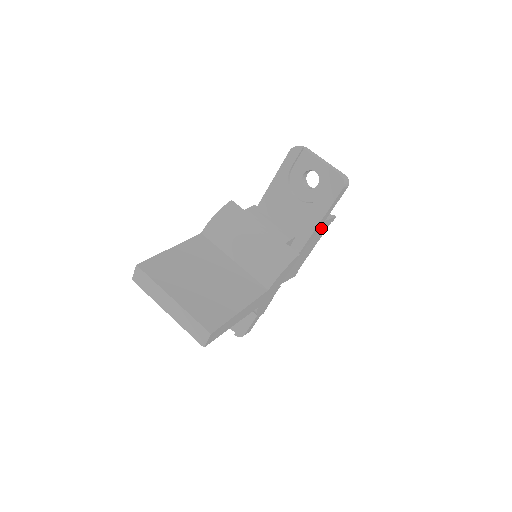
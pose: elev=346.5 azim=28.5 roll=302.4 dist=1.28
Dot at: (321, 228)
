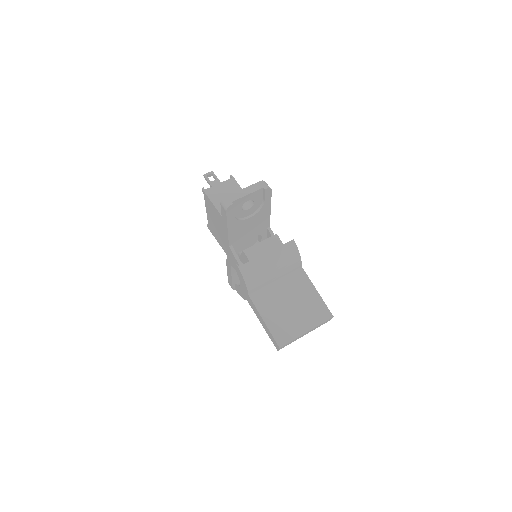
Dot at: occluded
